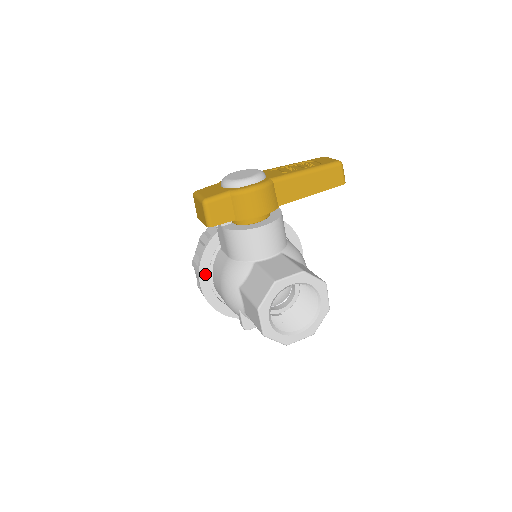
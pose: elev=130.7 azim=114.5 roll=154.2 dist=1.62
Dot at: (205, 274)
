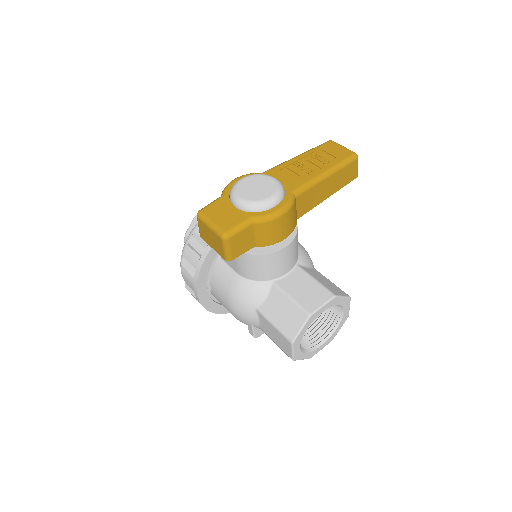
Dot at: (203, 285)
